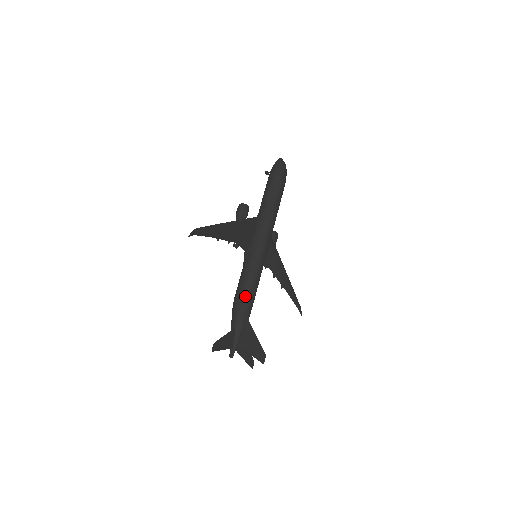
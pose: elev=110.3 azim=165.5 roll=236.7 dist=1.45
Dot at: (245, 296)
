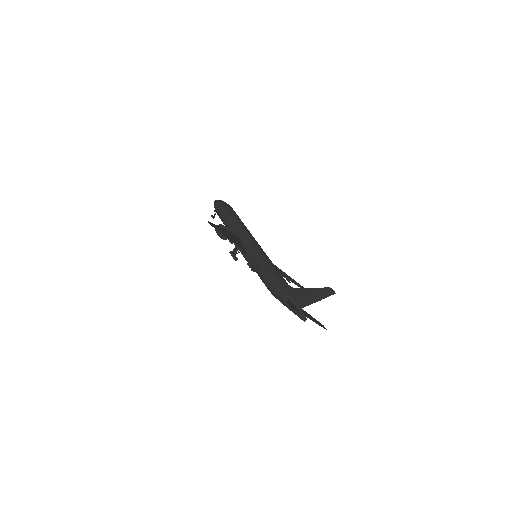
Dot at: (275, 276)
